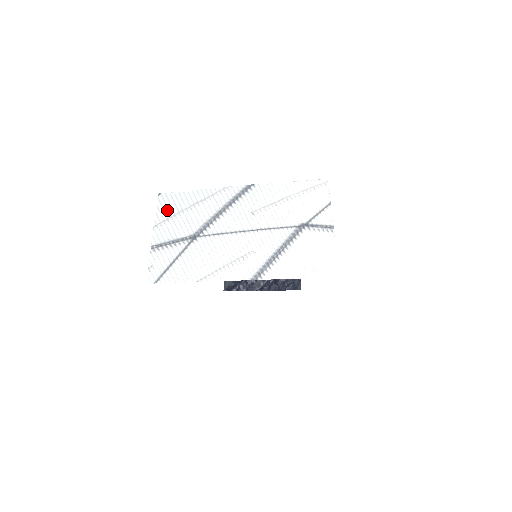
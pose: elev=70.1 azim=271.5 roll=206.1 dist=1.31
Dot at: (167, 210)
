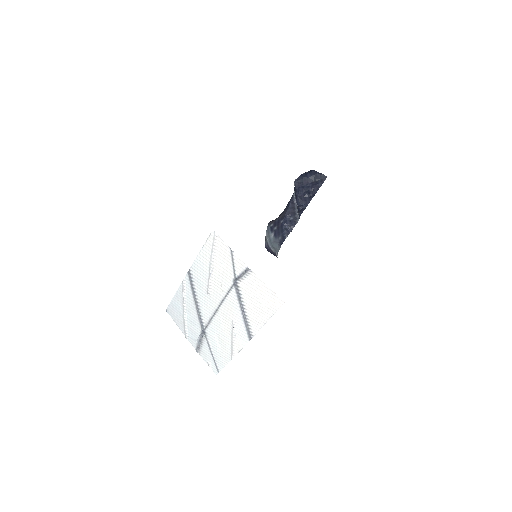
Dot at: (178, 320)
